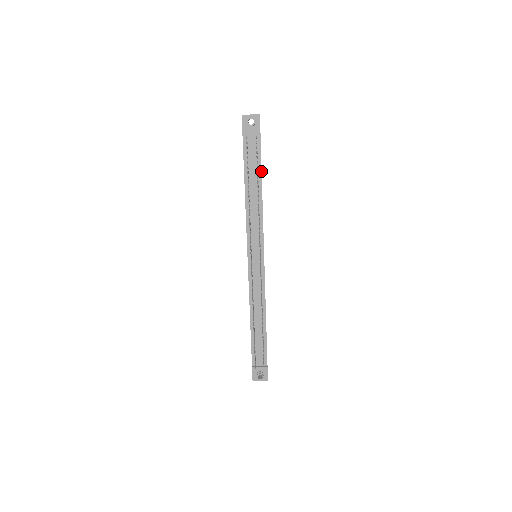
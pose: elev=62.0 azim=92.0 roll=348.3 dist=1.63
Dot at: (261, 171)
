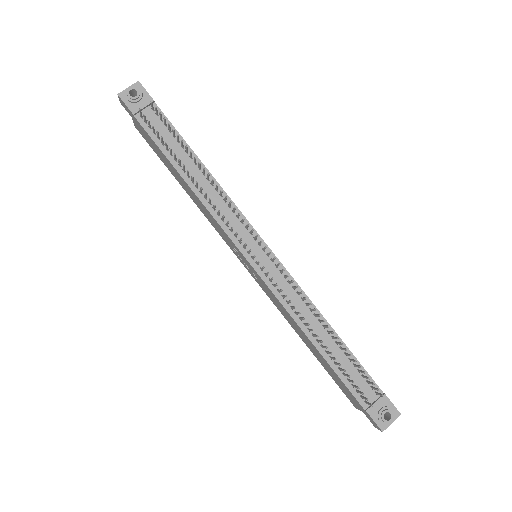
Dot at: (186, 143)
